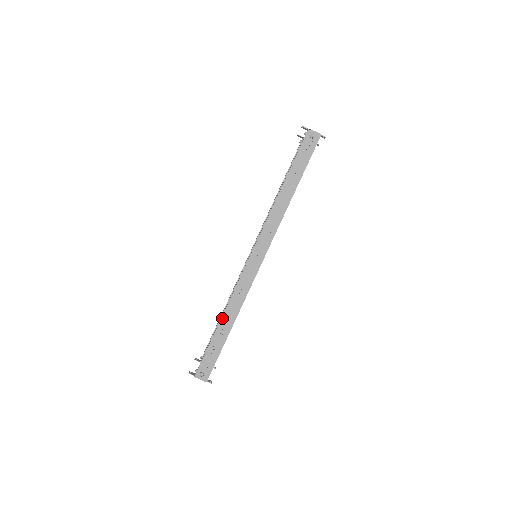
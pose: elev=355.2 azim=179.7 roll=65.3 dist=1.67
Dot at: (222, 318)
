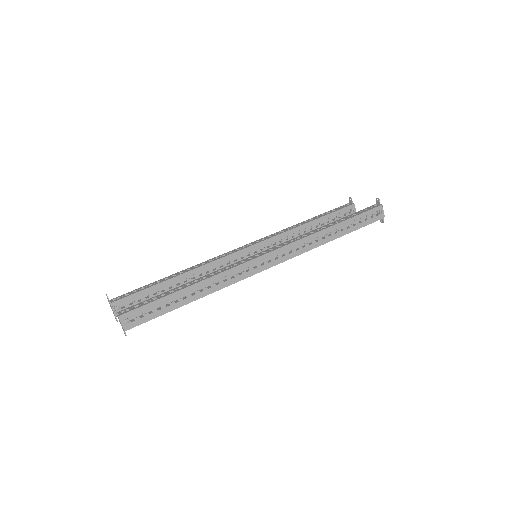
Dot at: (197, 283)
